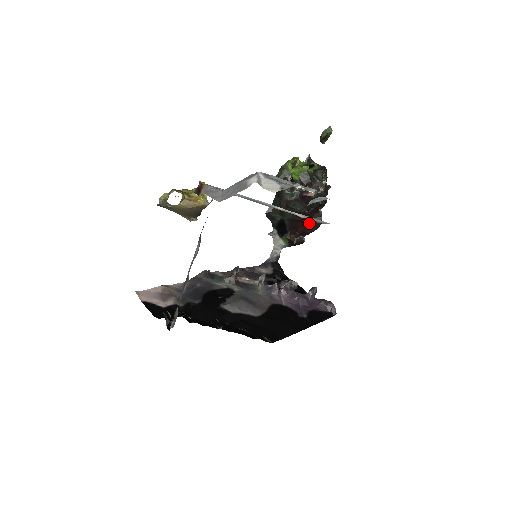
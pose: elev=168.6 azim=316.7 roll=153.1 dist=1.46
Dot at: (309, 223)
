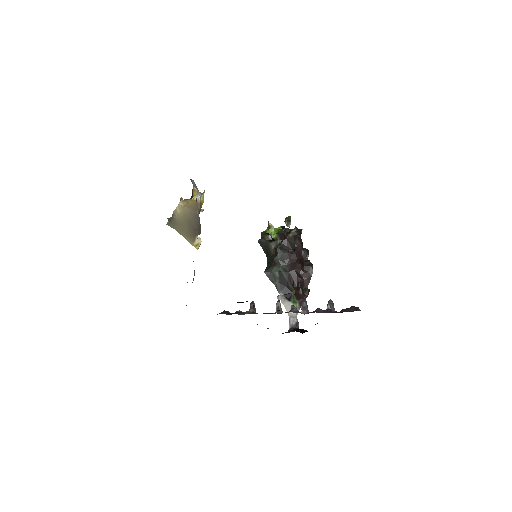
Dot at: (303, 270)
